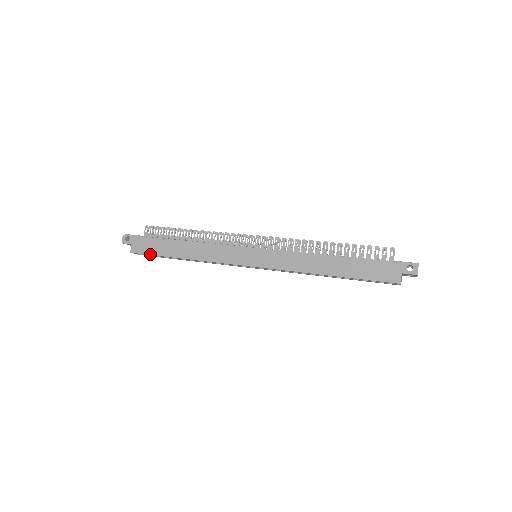
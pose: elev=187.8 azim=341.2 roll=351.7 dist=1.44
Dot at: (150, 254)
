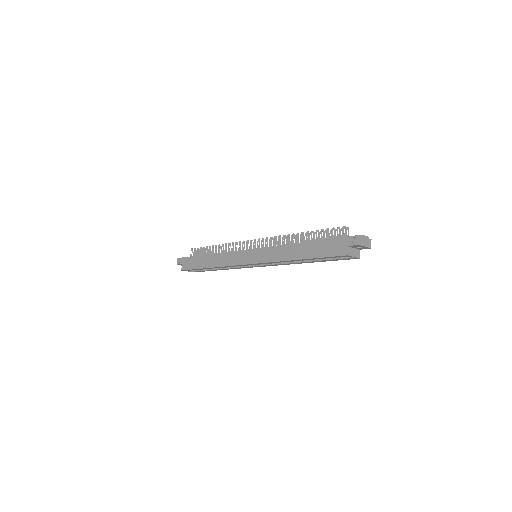
Dot at: (192, 269)
